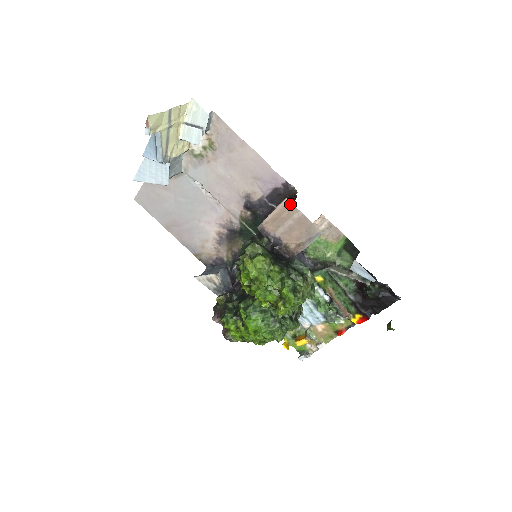
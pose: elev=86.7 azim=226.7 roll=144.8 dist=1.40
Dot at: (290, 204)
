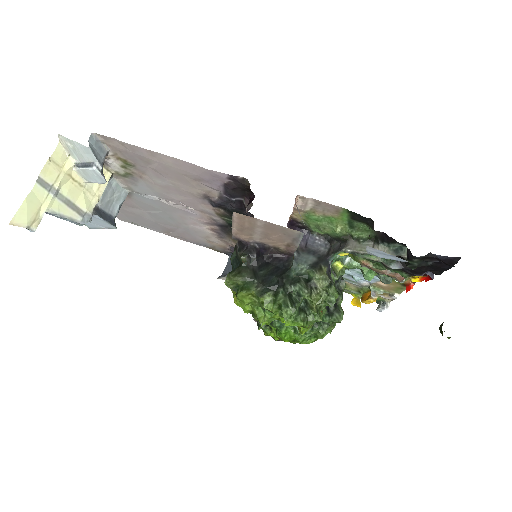
Dot at: (242, 216)
